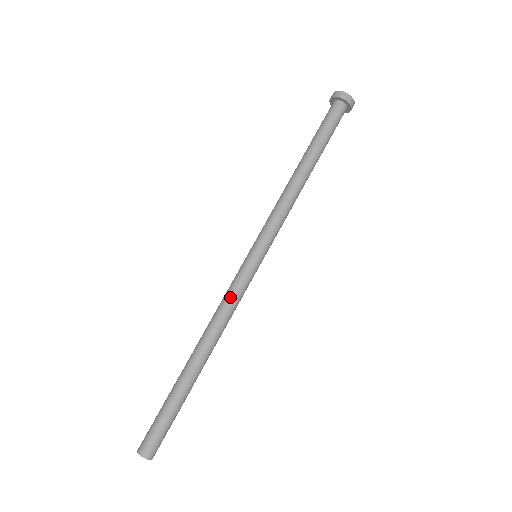
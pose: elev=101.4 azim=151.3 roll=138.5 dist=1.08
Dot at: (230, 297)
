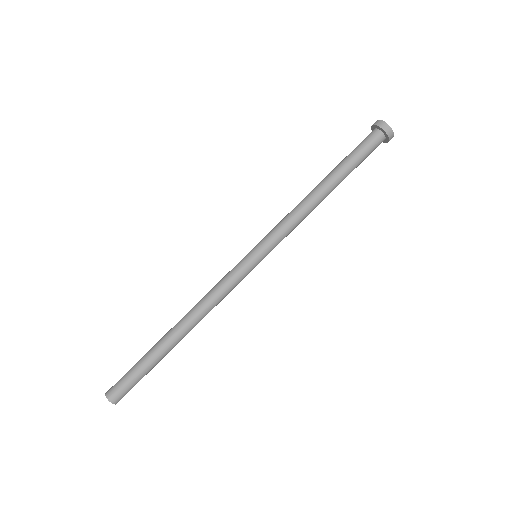
Dot at: (223, 289)
